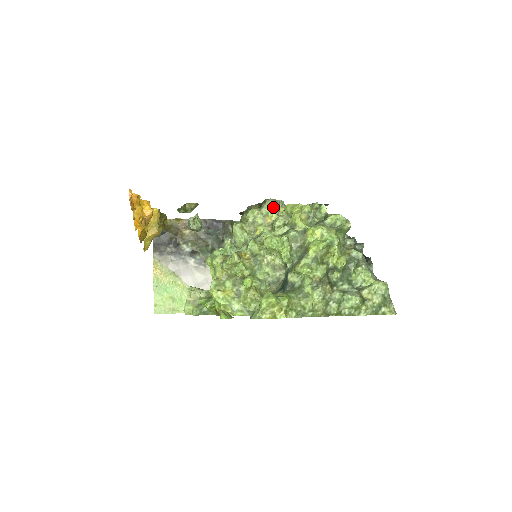
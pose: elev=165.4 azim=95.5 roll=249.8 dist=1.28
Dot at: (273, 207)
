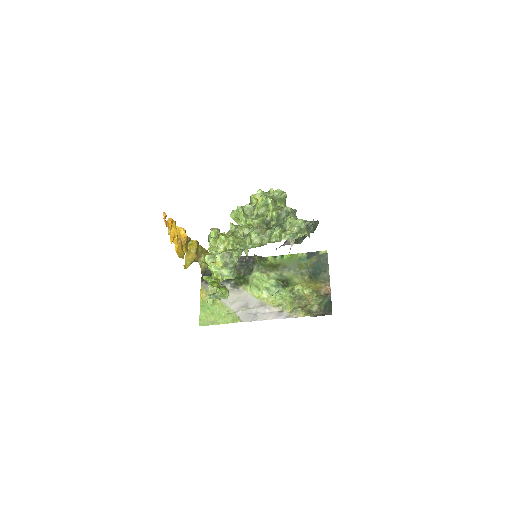
Dot at: occluded
